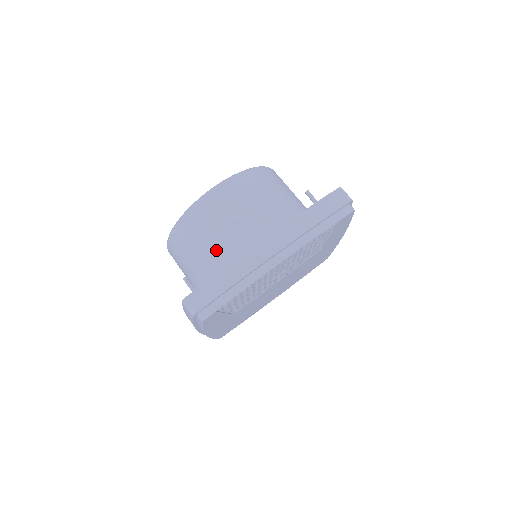
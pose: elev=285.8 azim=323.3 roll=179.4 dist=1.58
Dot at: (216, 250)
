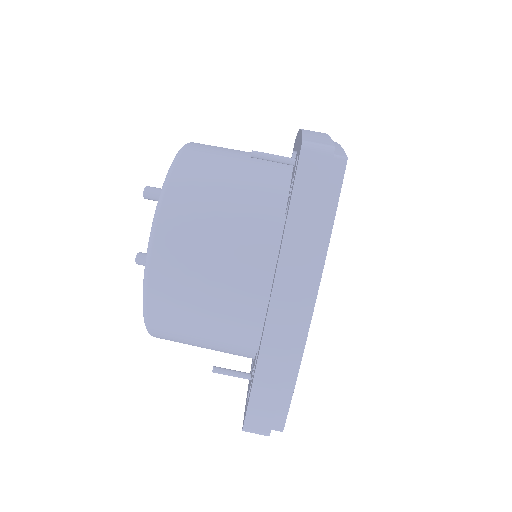
Dot at: (220, 333)
